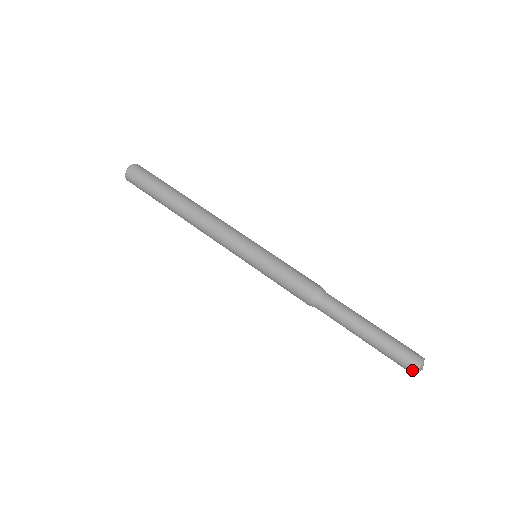
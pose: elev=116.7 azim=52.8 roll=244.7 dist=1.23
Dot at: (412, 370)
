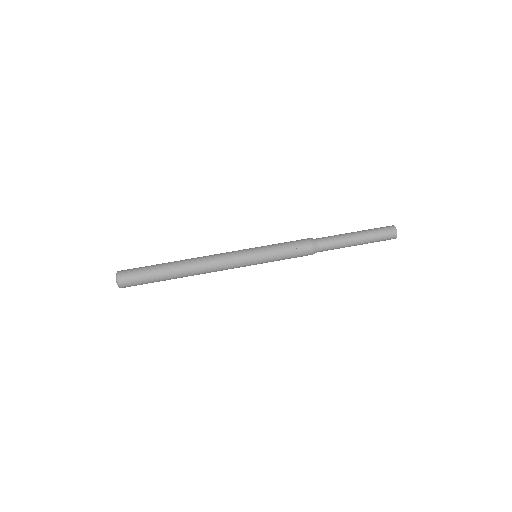
Dot at: (394, 230)
